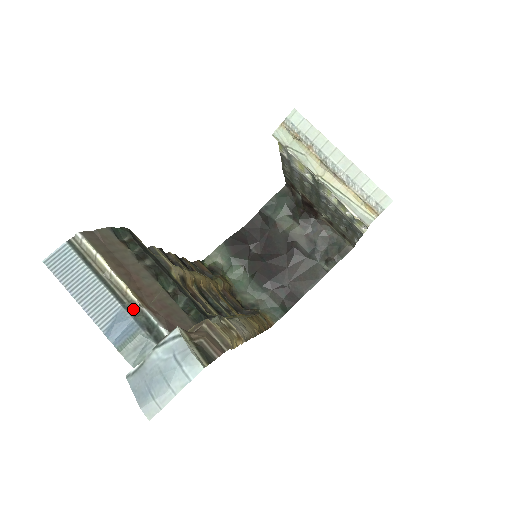
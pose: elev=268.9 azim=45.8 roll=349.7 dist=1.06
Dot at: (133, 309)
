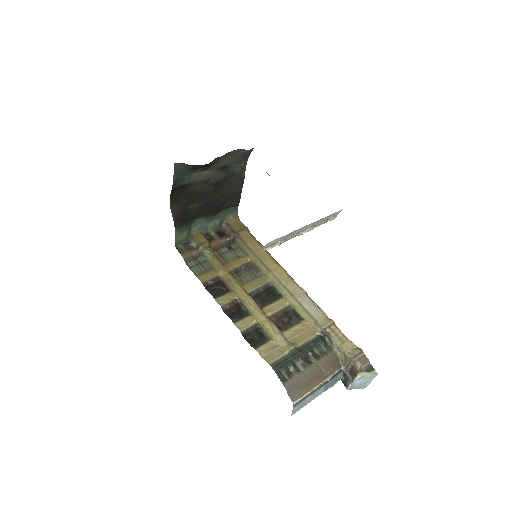
Dot at: (326, 382)
